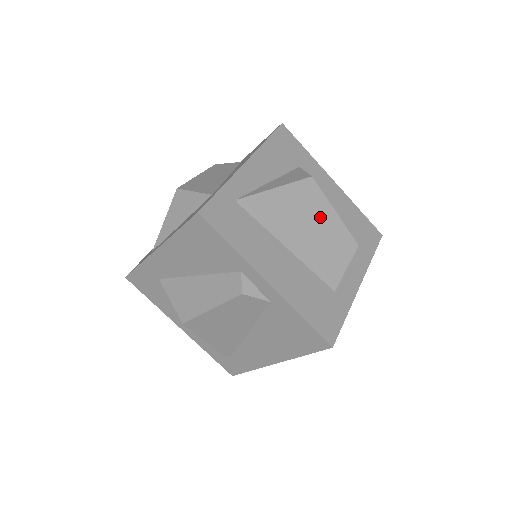
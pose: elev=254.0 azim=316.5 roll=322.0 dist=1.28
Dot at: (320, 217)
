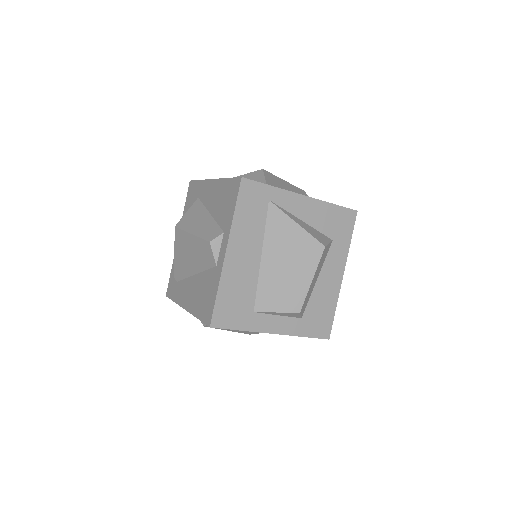
Dot at: (300, 270)
